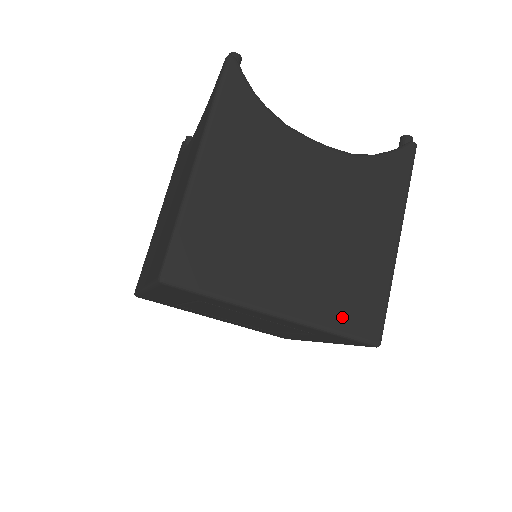
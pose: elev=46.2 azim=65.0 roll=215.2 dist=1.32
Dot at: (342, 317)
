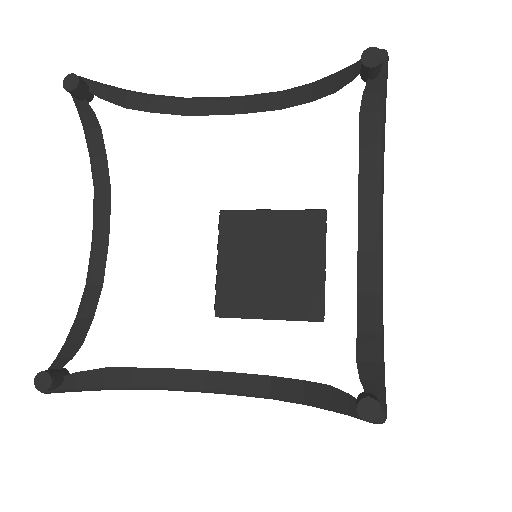
Dot at: occluded
